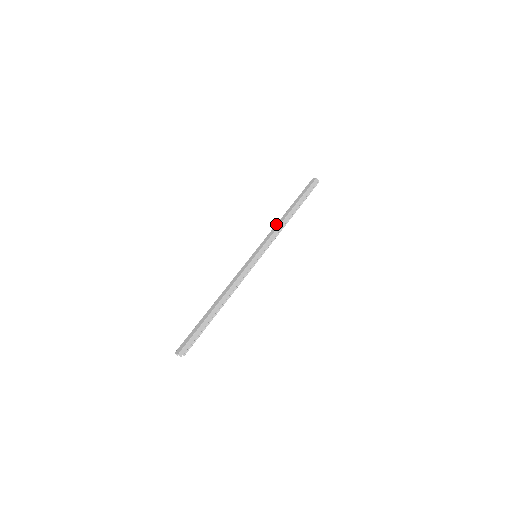
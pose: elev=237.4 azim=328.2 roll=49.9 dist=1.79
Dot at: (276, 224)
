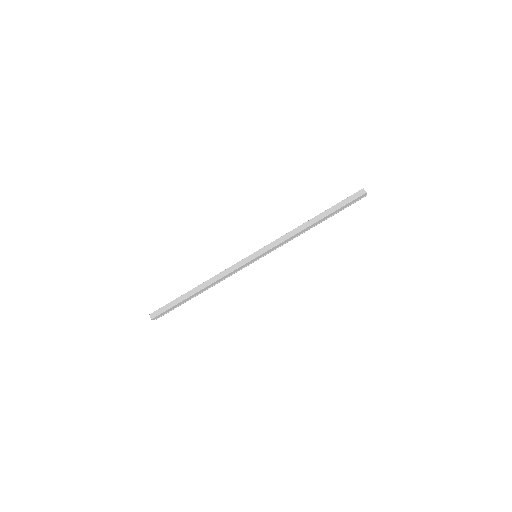
Dot at: (293, 230)
